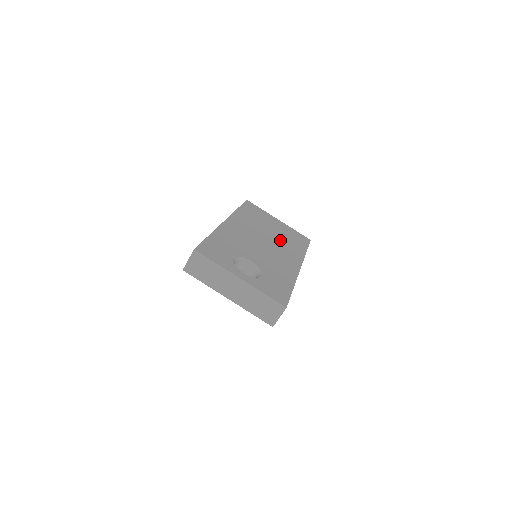
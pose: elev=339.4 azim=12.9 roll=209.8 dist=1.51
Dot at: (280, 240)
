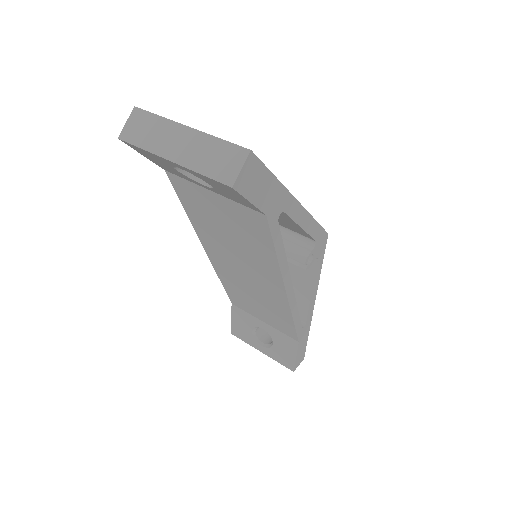
Dot at: occluded
